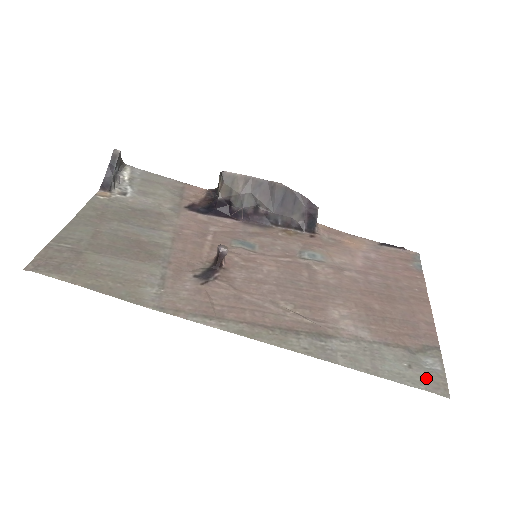
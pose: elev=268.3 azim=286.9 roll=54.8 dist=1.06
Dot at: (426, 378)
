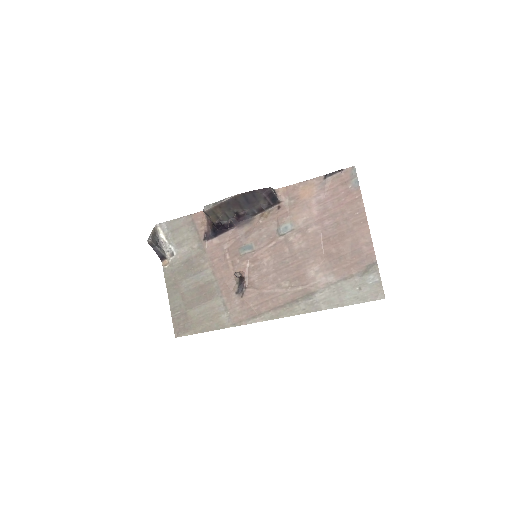
Dot at: (370, 292)
